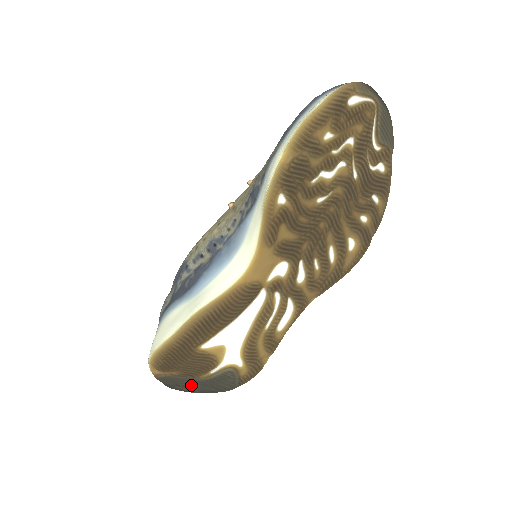
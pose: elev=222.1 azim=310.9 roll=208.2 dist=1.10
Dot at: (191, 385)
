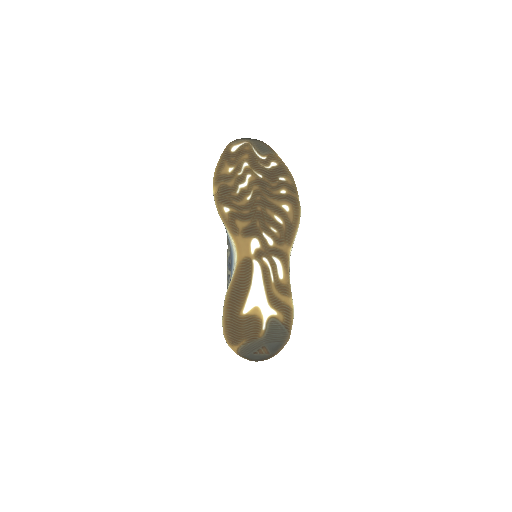
Dot at: (262, 348)
